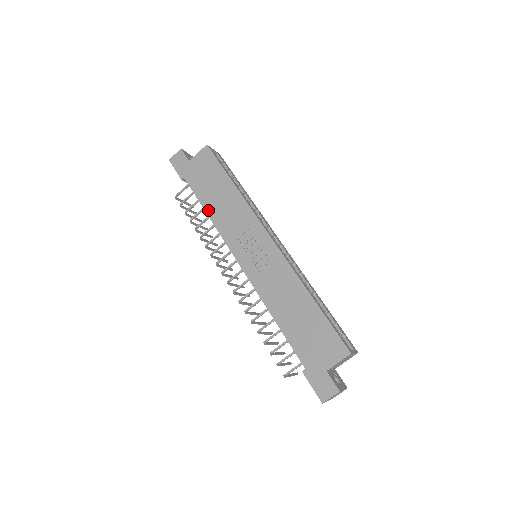
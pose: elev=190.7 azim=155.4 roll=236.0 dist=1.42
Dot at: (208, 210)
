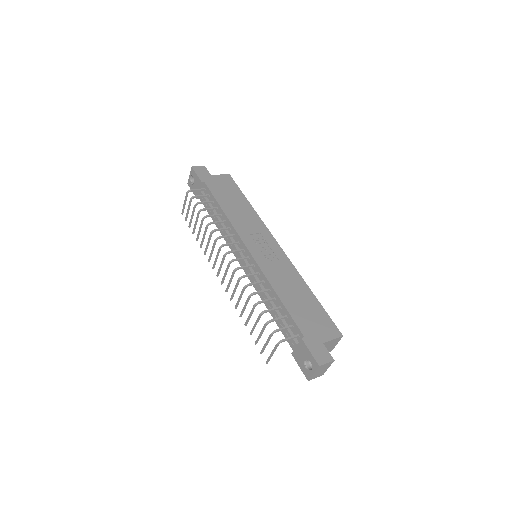
Dot at: (224, 208)
